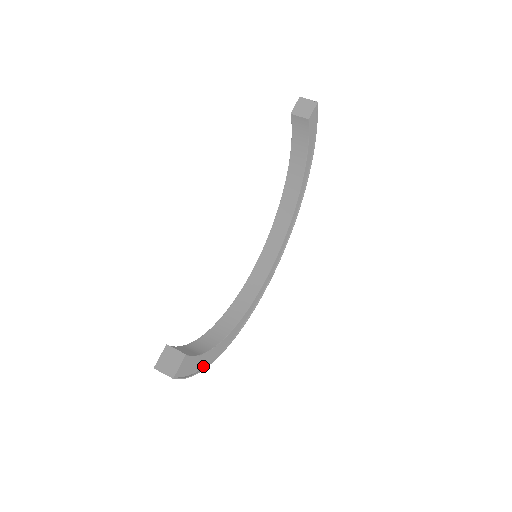
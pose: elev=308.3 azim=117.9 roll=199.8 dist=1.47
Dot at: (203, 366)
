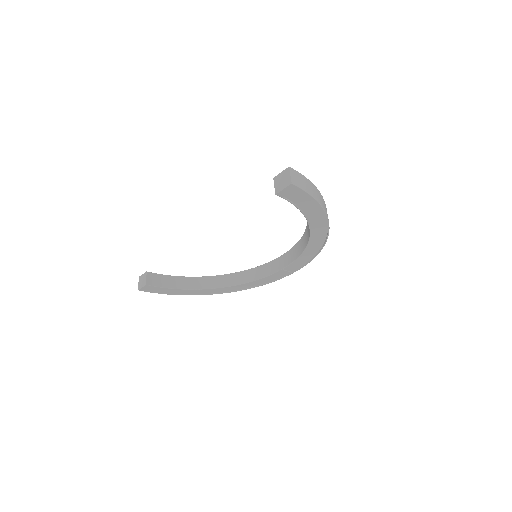
Dot at: (186, 293)
